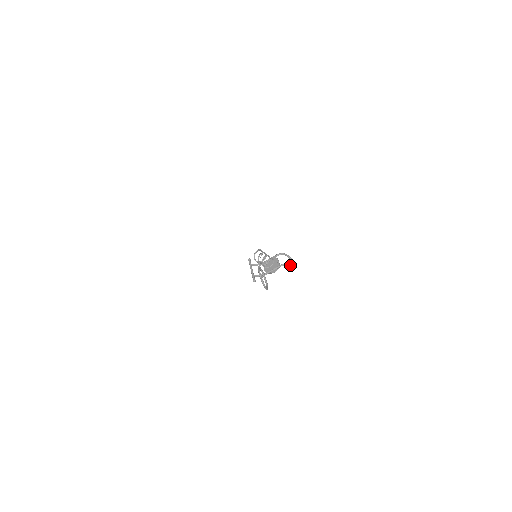
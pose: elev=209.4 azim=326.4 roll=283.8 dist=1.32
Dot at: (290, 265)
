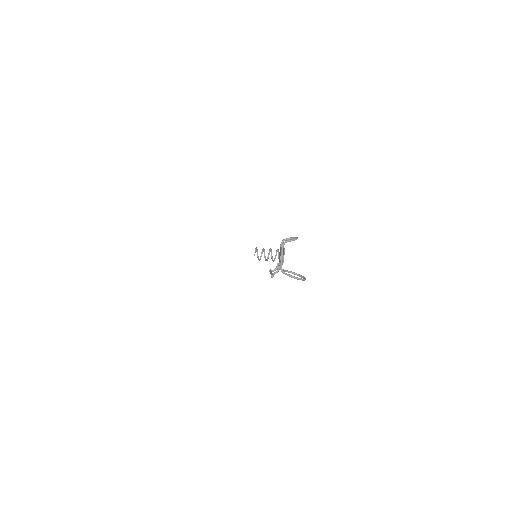
Dot at: (290, 240)
